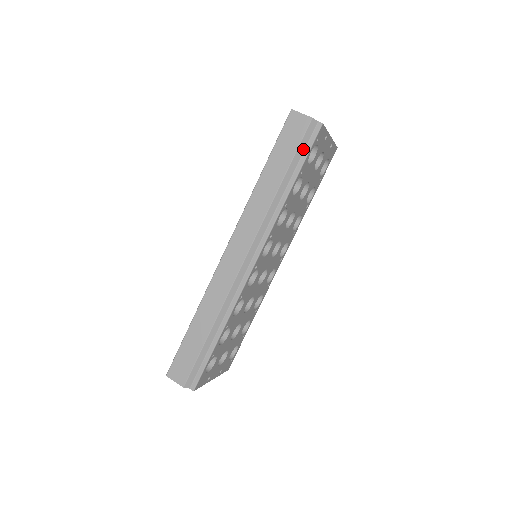
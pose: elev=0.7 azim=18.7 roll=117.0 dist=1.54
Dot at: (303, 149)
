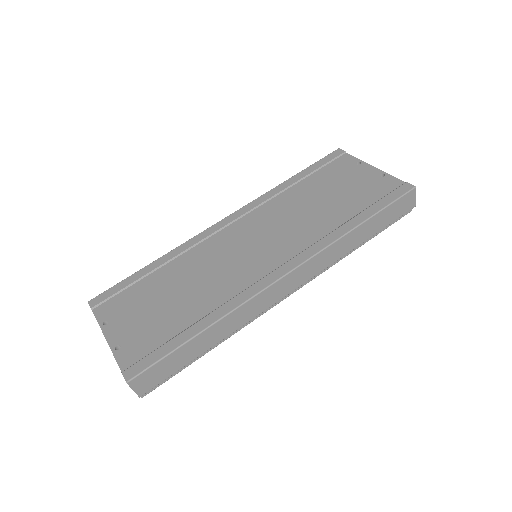
Dot at: occluded
